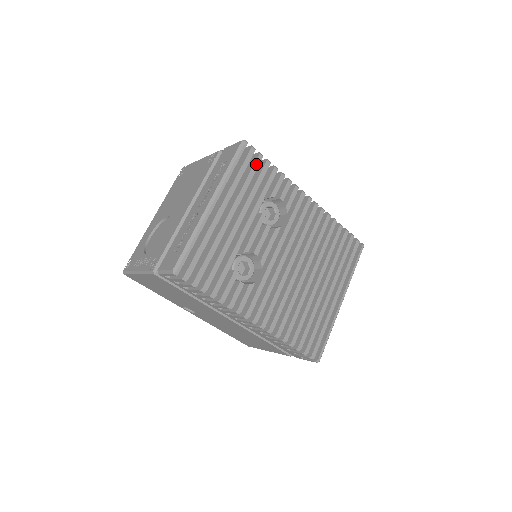
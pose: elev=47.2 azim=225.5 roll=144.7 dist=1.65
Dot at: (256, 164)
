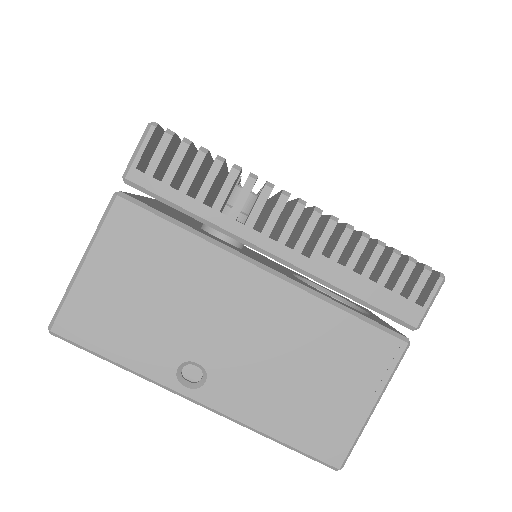
Dot at: occluded
